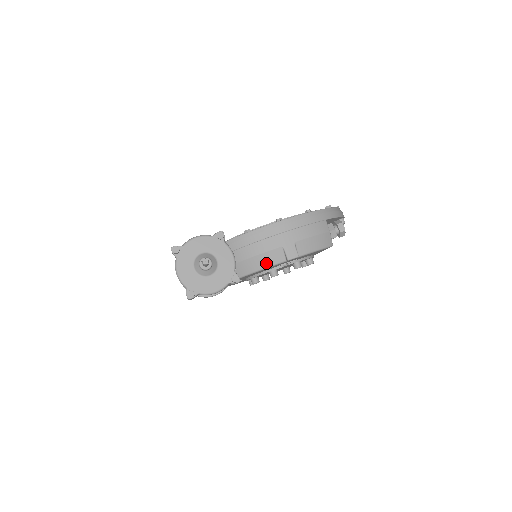
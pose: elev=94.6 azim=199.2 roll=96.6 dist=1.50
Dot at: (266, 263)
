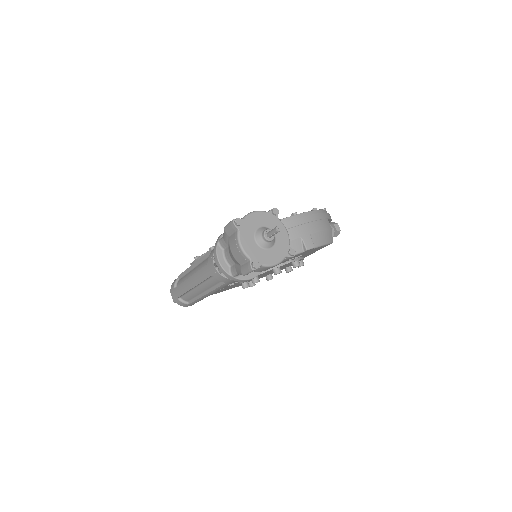
Dot at: occluded
